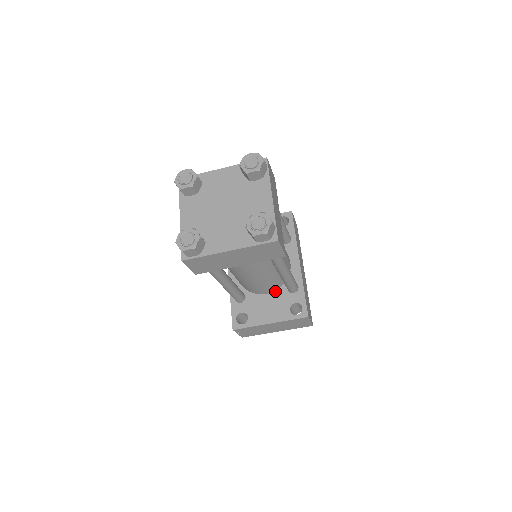
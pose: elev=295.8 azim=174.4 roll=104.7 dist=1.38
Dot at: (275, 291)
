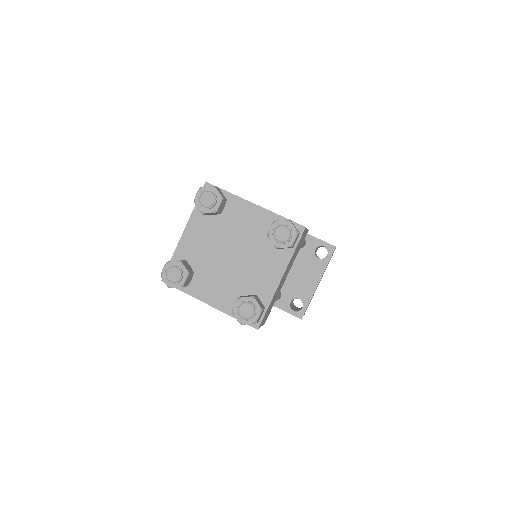
Dot at: occluded
